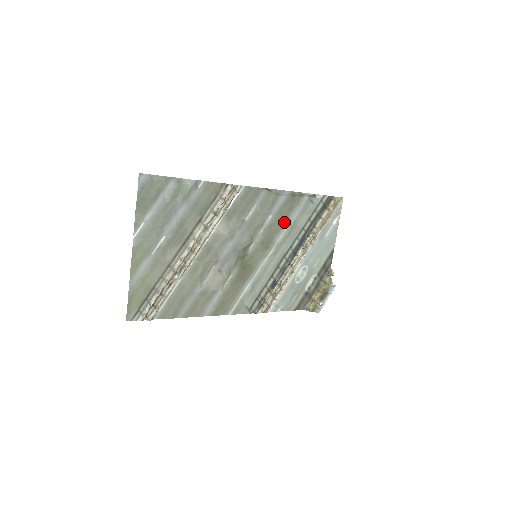
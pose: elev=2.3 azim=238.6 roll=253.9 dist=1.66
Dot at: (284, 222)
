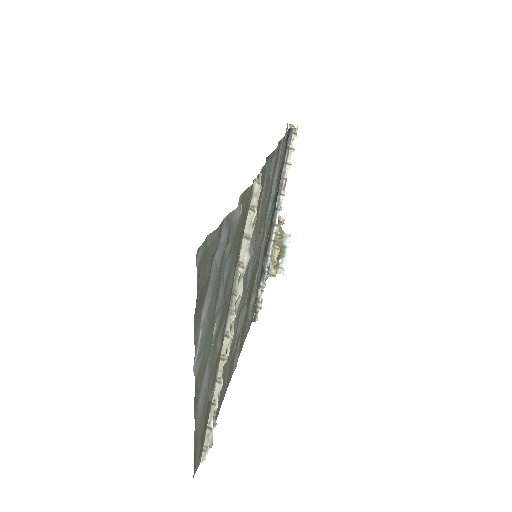
Dot at: (271, 192)
